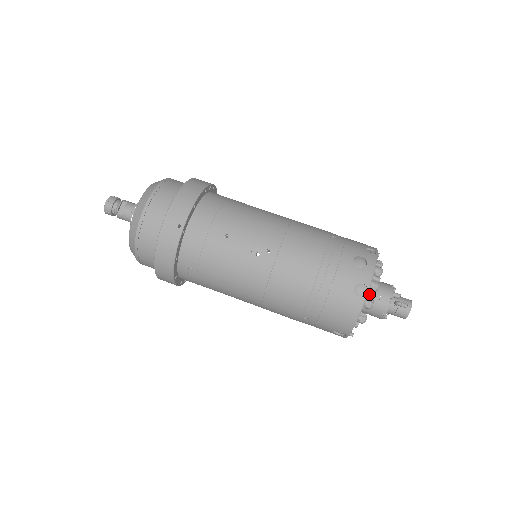
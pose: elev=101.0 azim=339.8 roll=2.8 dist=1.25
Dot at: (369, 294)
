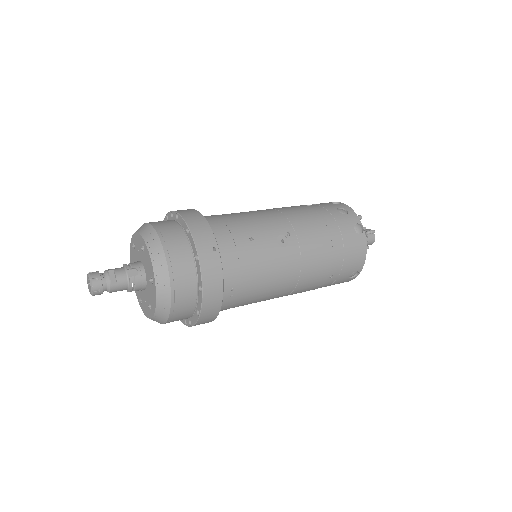
Dot at: occluded
